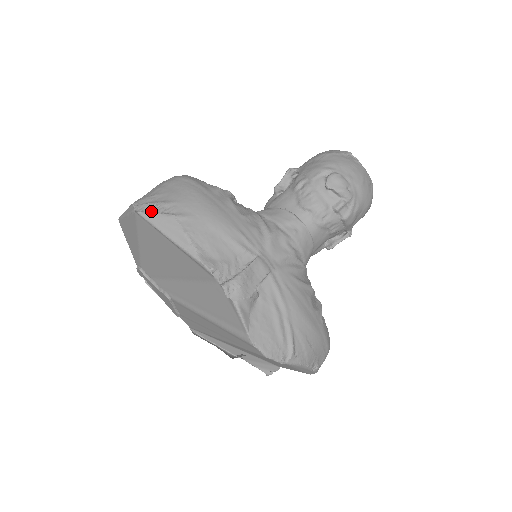
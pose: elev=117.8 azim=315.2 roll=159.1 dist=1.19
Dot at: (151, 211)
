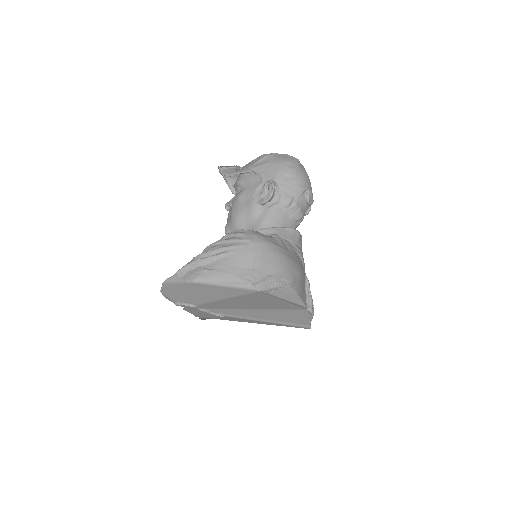
Dot at: (273, 287)
